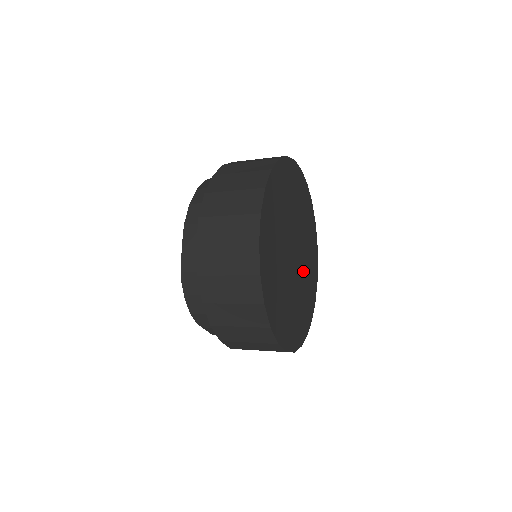
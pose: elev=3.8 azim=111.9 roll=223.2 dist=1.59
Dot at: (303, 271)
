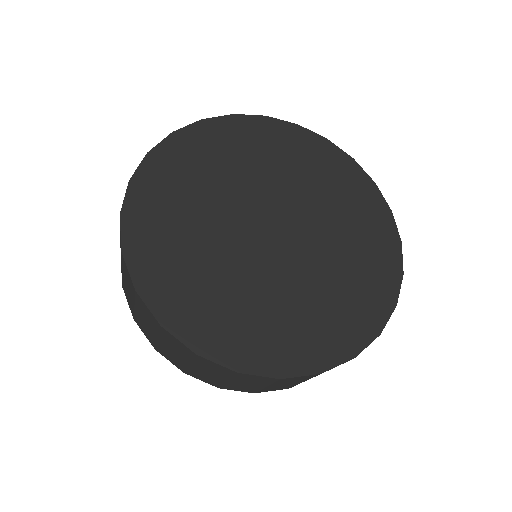
Dot at: (314, 264)
